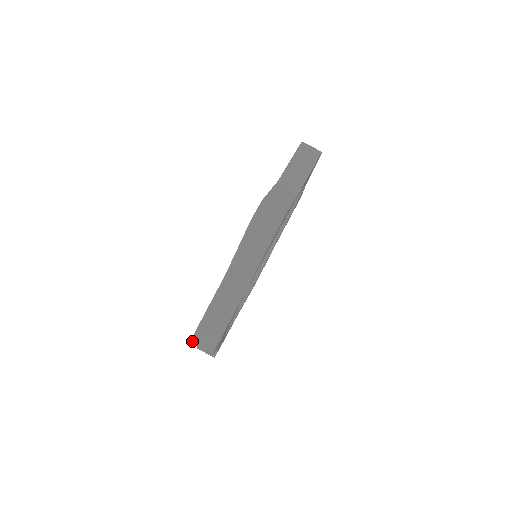
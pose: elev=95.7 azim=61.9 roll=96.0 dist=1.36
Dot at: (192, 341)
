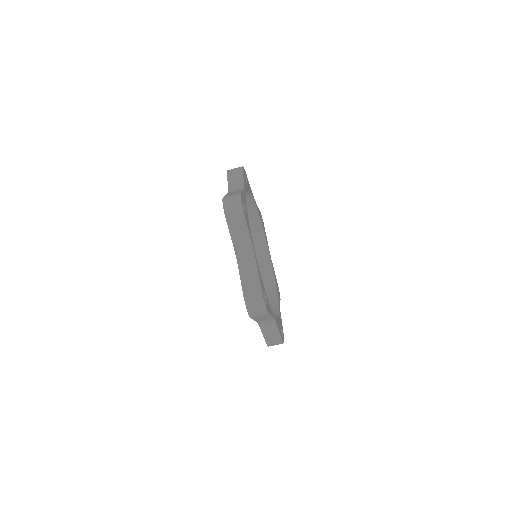
Dot at: (249, 313)
